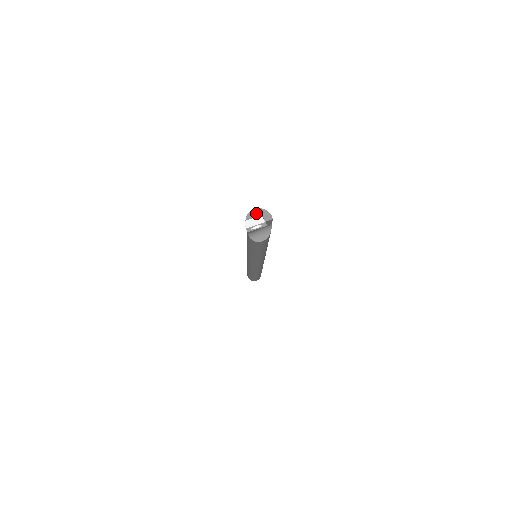
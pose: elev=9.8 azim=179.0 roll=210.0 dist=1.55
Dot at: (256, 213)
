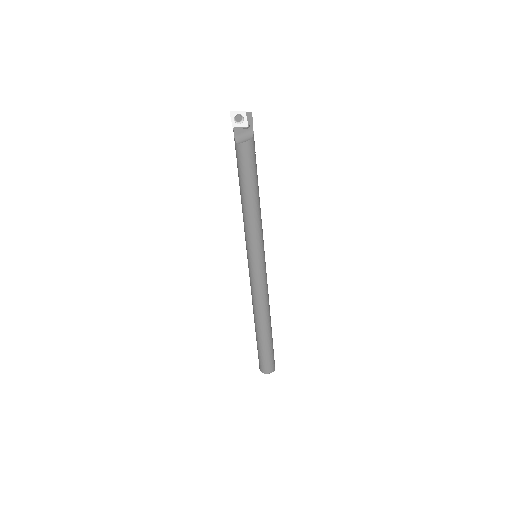
Dot at: occluded
